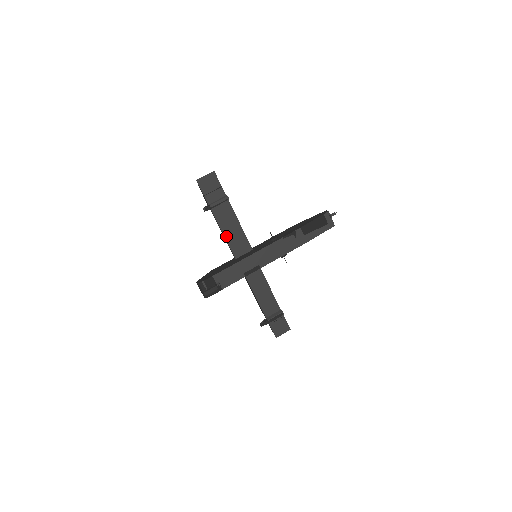
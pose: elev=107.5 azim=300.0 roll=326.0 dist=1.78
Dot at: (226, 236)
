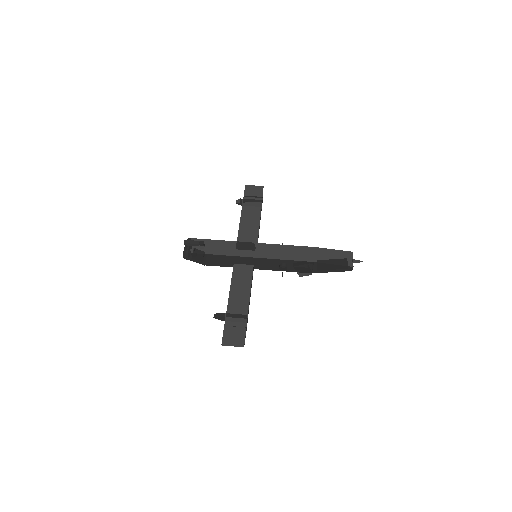
Dot at: (240, 229)
